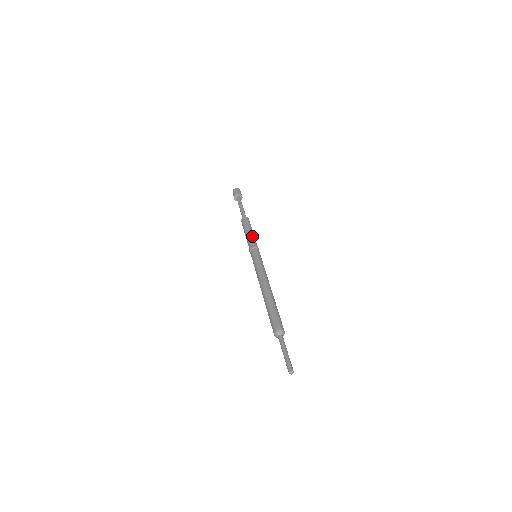
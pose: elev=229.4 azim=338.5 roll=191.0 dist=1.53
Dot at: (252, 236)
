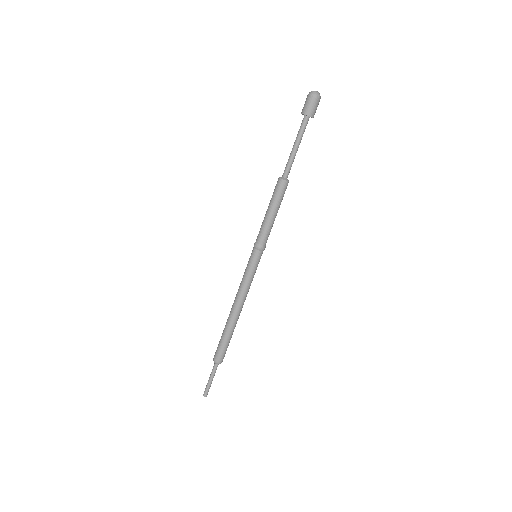
Dot at: (266, 225)
